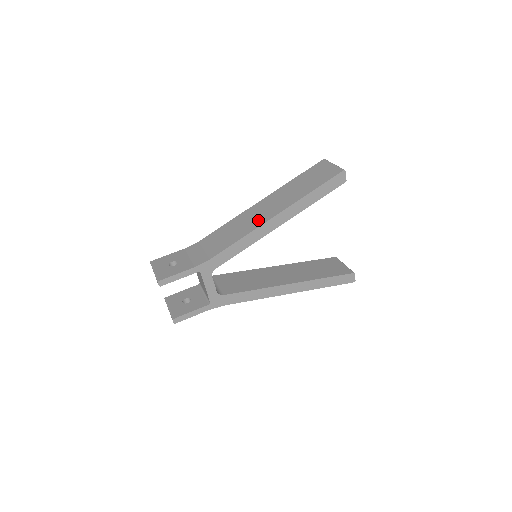
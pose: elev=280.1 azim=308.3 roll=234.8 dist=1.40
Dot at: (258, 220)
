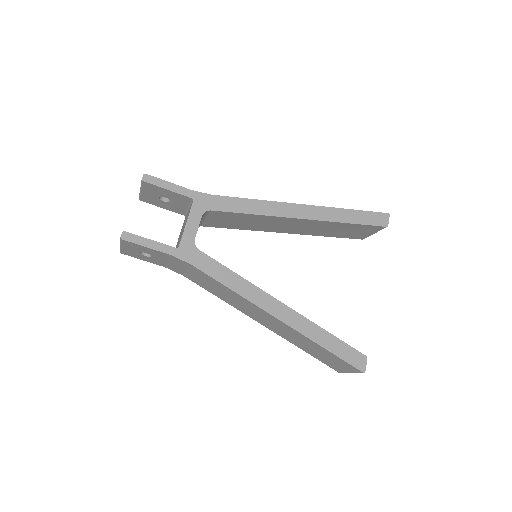
Dot at: occluded
